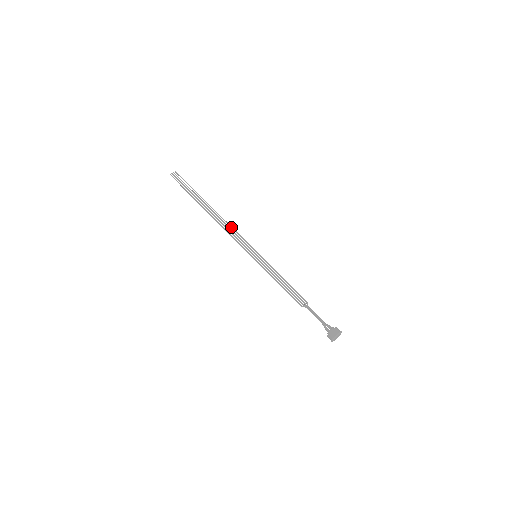
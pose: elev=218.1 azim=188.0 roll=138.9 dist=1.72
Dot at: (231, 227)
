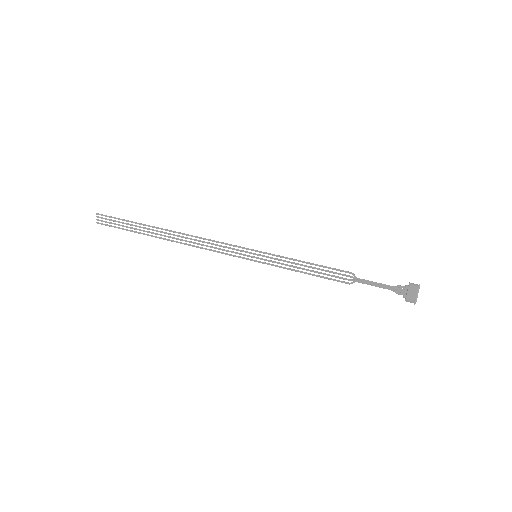
Dot at: occluded
